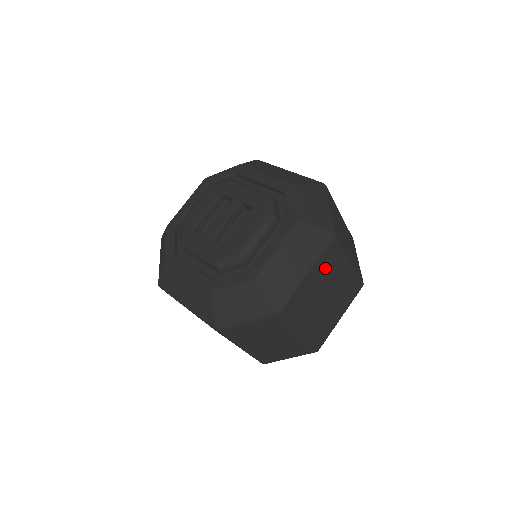
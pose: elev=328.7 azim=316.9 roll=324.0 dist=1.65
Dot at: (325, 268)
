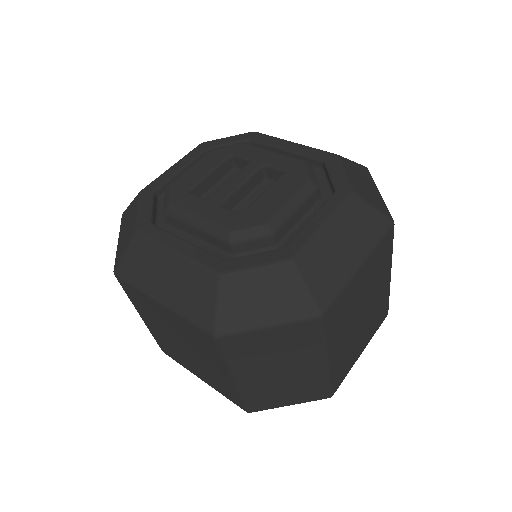
Dot at: (374, 268)
